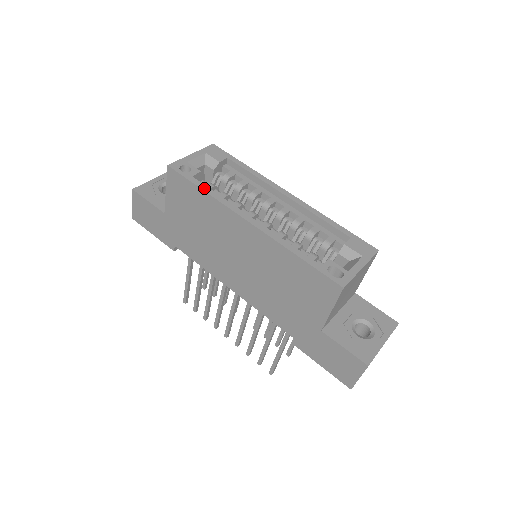
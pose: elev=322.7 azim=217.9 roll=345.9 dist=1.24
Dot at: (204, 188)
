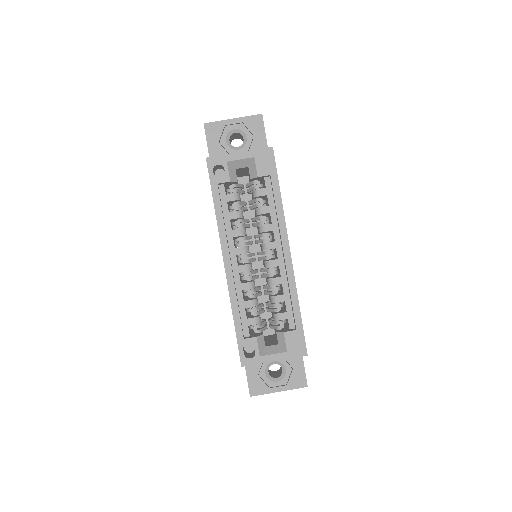
Dot at: (217, 204)
